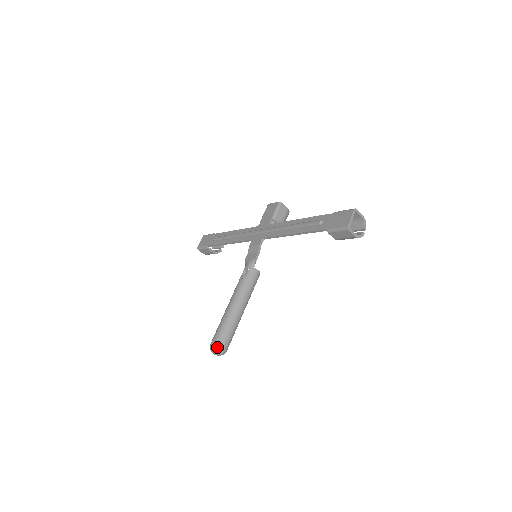
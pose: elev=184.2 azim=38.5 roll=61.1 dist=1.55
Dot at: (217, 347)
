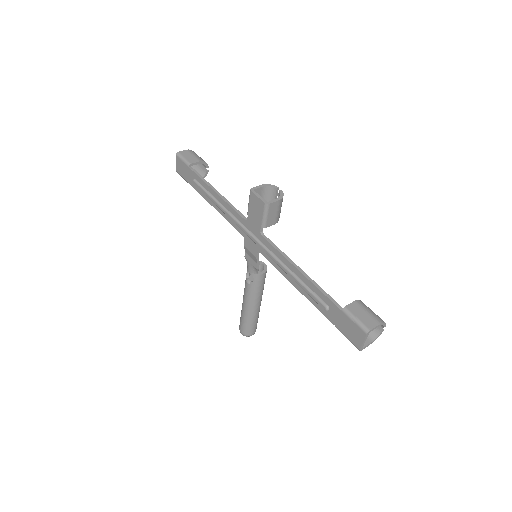
Dot at: (246, 336)
